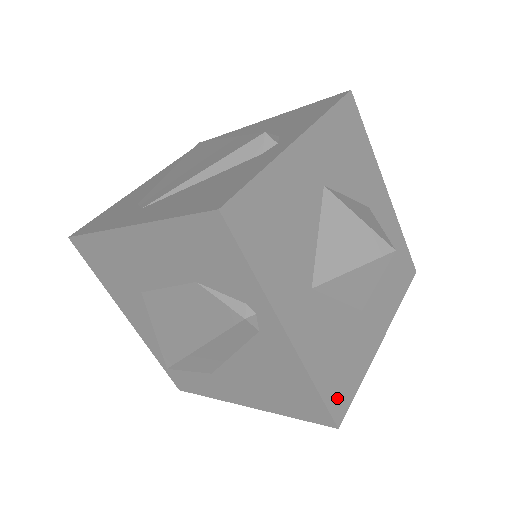
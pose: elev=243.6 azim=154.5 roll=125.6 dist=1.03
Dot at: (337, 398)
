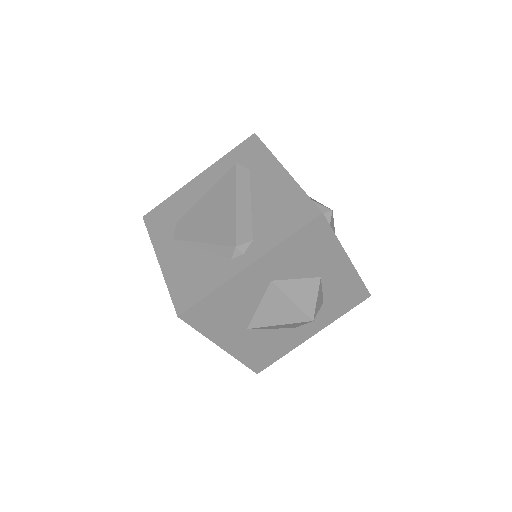
Dot at: (259, 364)
